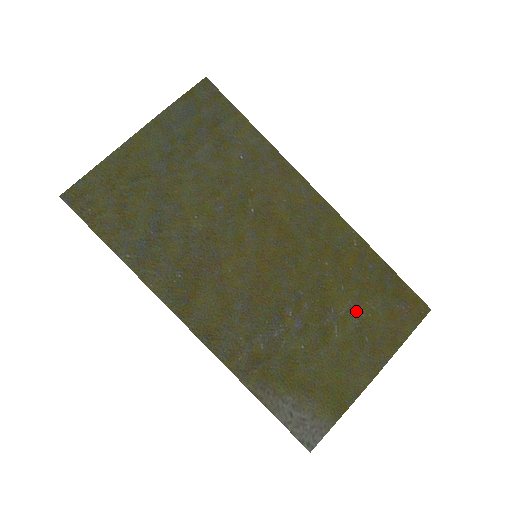
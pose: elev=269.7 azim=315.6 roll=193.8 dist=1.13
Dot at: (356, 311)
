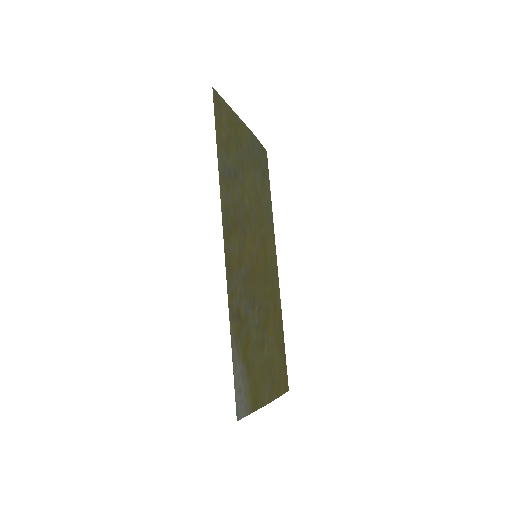
Dot at: (273, 349)
